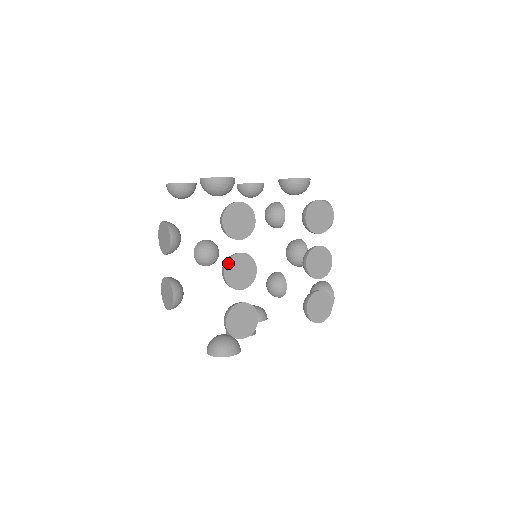
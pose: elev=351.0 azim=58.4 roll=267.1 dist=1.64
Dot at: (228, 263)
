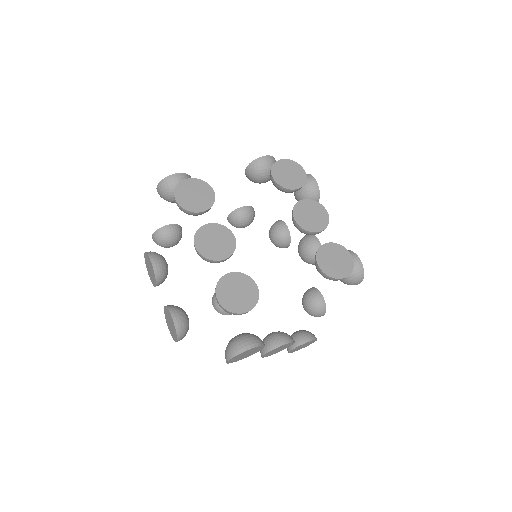
Dot at: (196, 236)
